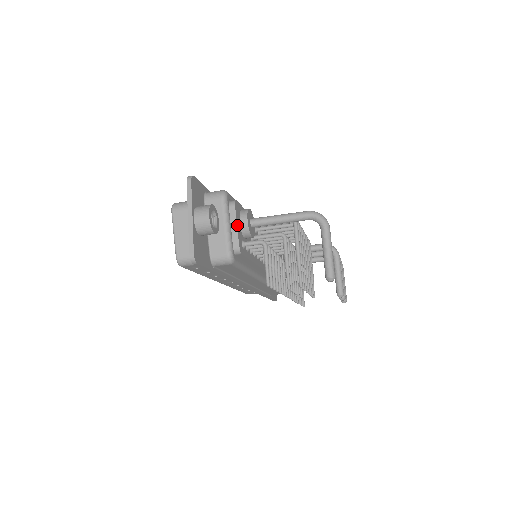
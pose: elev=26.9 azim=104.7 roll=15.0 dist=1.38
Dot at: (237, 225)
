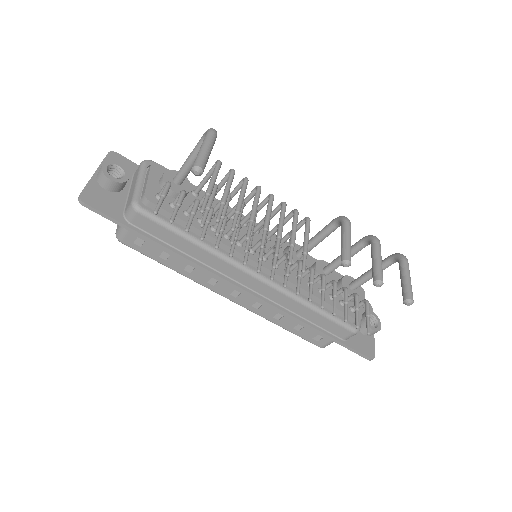
Dot at: (149, 178)
